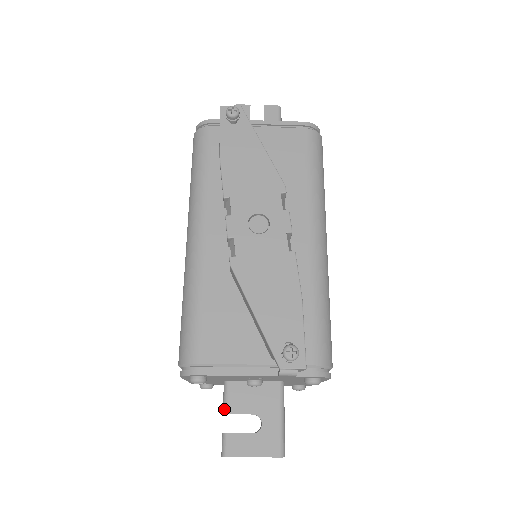
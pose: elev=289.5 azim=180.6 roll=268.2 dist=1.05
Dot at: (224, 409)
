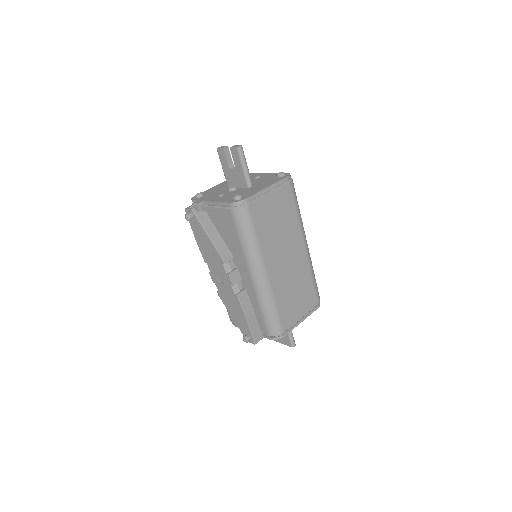
Dot at: occluded
